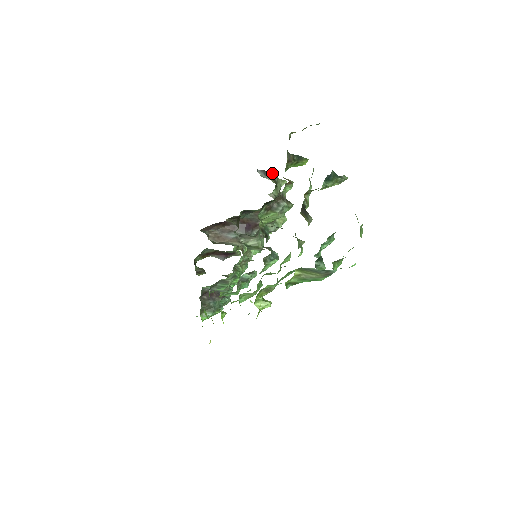
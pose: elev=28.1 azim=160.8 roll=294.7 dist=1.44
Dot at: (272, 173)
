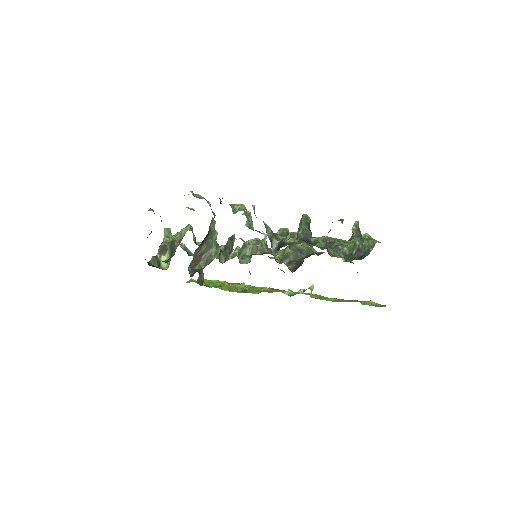
Dot at: (267, 232)
